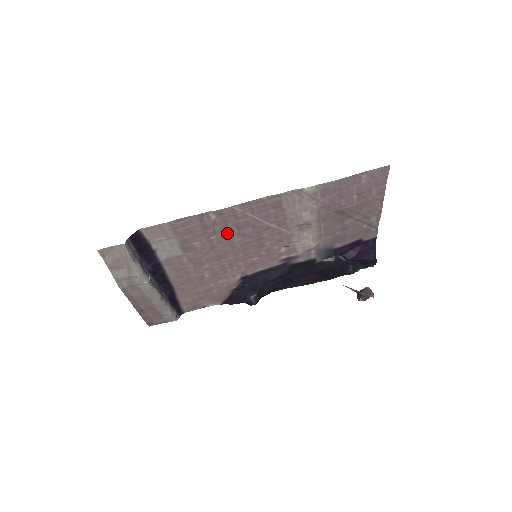
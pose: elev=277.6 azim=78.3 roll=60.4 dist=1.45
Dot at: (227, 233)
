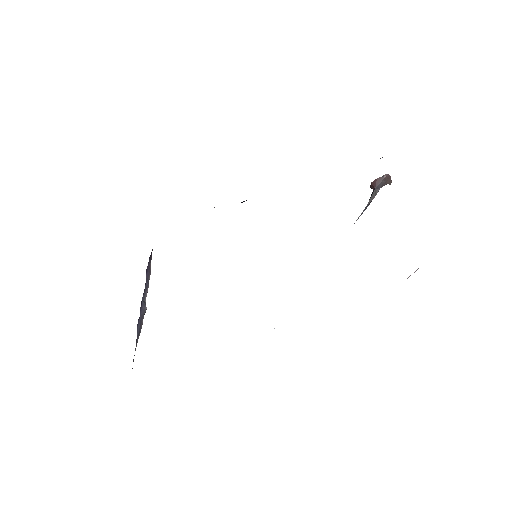
Dot at: occluded
